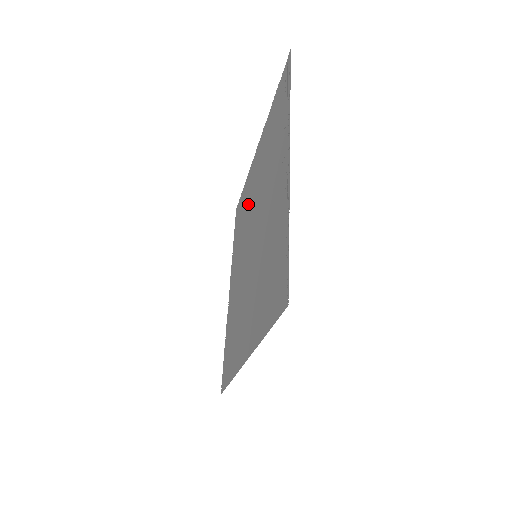
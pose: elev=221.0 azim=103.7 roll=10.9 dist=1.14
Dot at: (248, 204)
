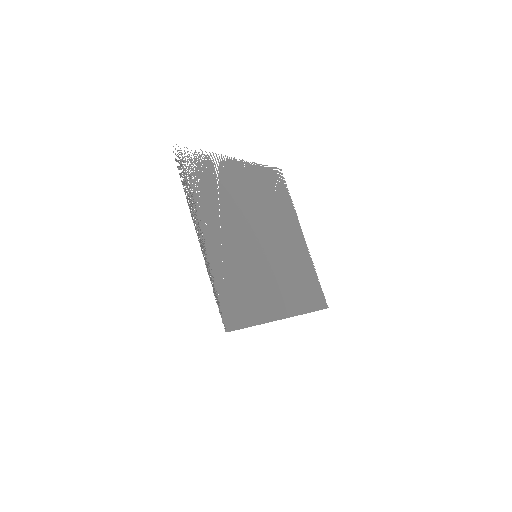
Dot at: (259, 195)
